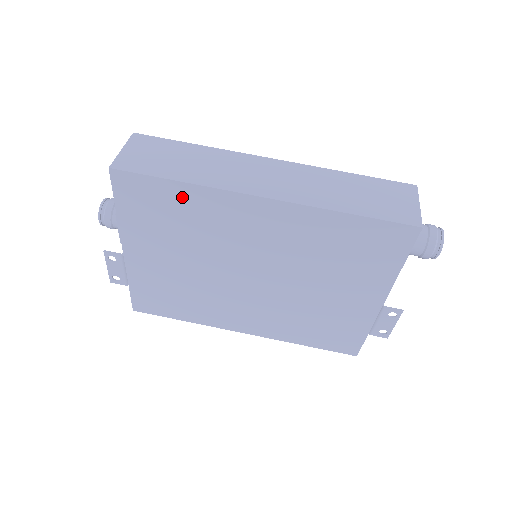
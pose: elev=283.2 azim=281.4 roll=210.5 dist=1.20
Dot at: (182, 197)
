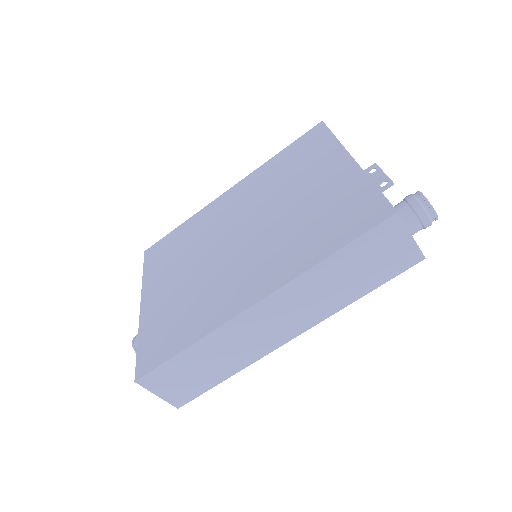
Dot at: occluded
